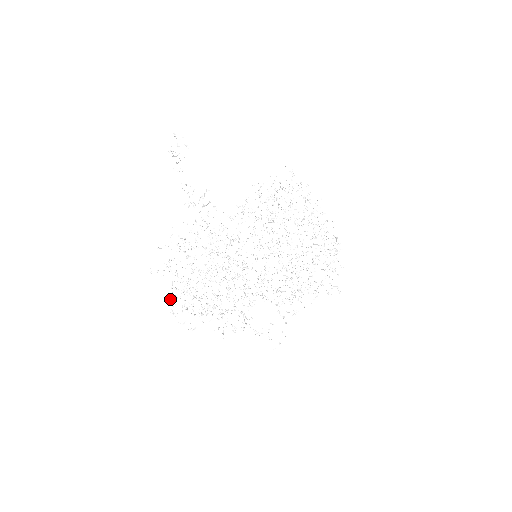
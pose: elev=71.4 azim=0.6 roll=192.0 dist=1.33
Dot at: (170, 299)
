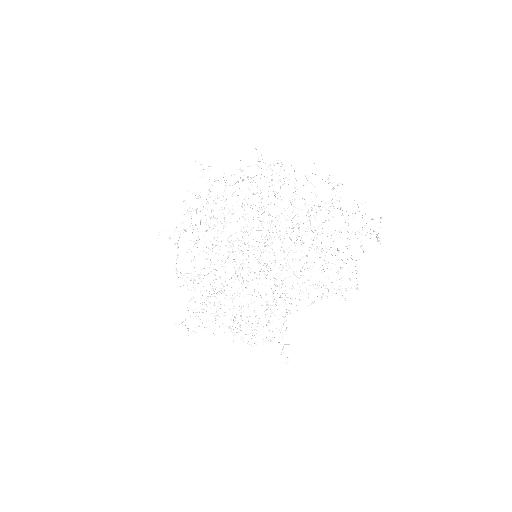
Dot at: occluded
